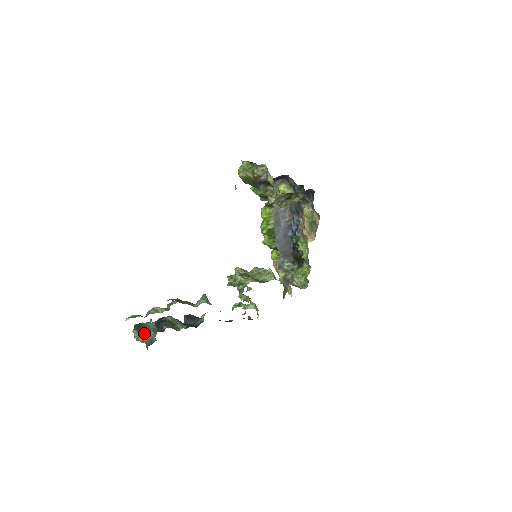
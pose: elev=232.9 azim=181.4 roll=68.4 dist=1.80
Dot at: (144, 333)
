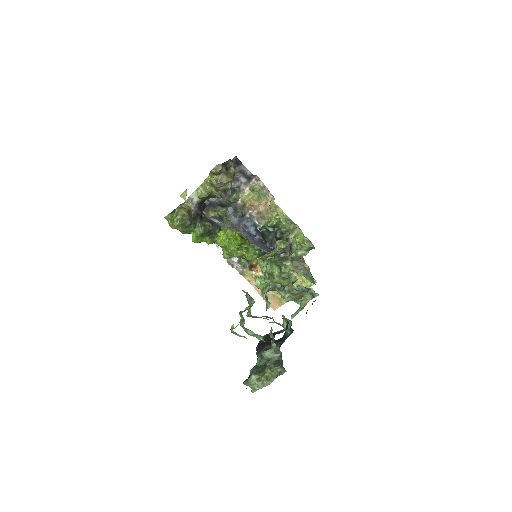
Dot at: (262, 371)
